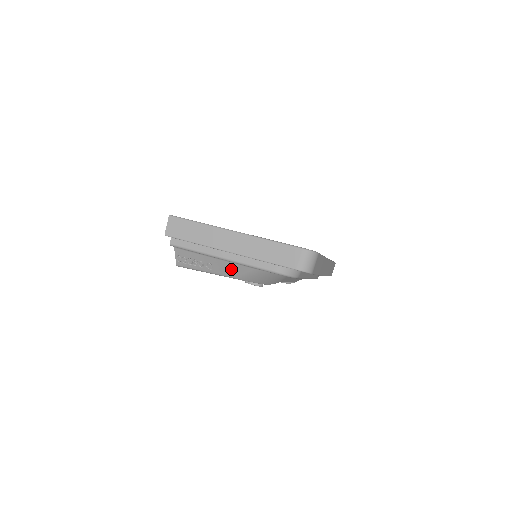
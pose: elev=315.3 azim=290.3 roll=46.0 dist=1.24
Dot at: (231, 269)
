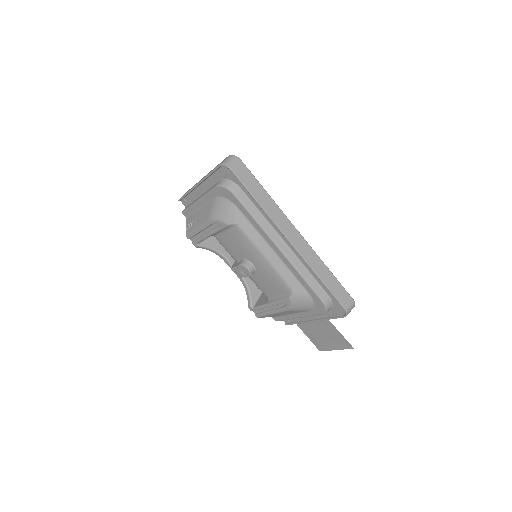
Dot at: (205, 213)
